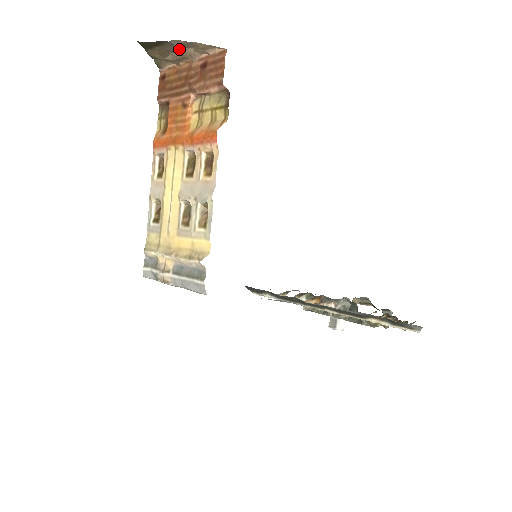
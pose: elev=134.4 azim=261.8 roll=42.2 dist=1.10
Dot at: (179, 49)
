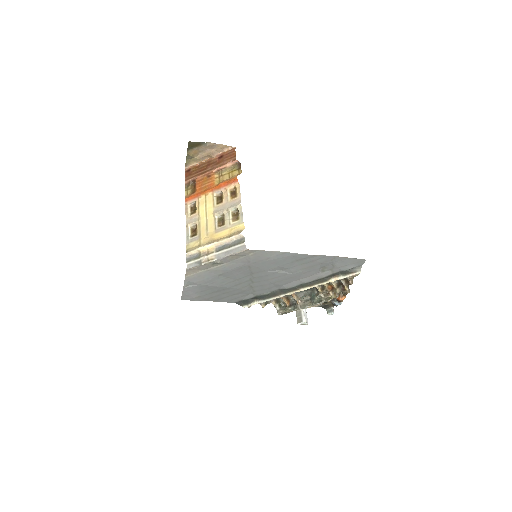
Dot at: (207, 150)
